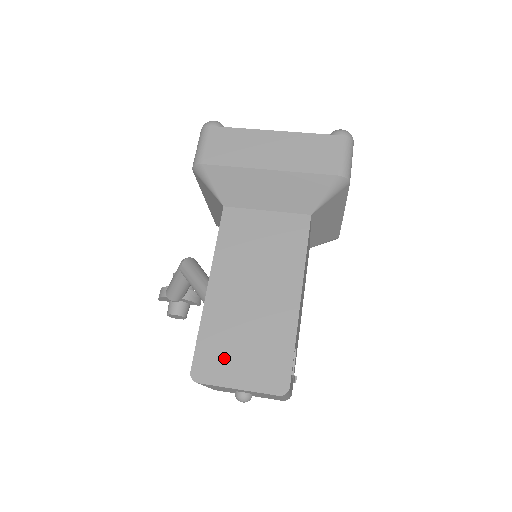
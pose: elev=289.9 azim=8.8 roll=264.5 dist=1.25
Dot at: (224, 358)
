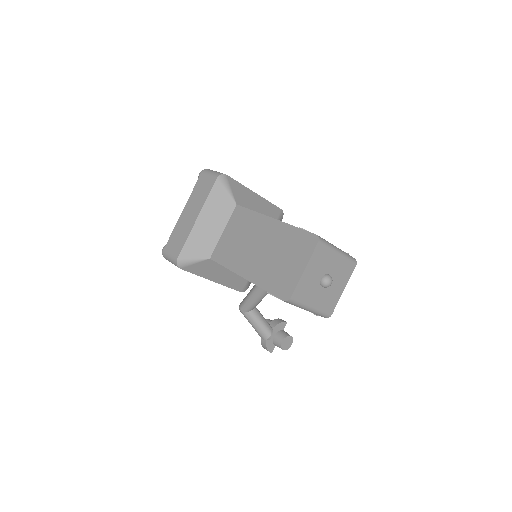
Dot at: (284, 276)
